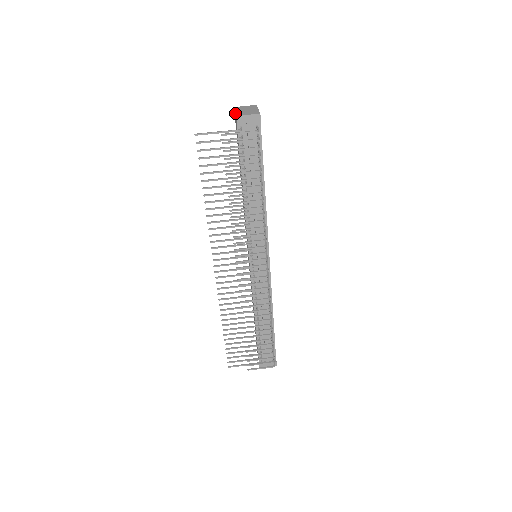
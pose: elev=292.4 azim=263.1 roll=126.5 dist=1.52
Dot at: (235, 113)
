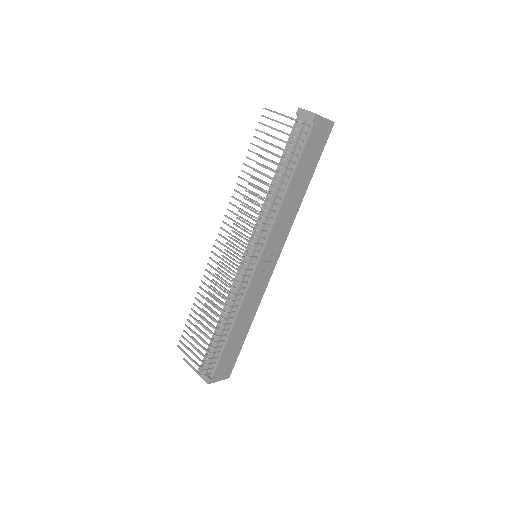
Dot at: occluded
